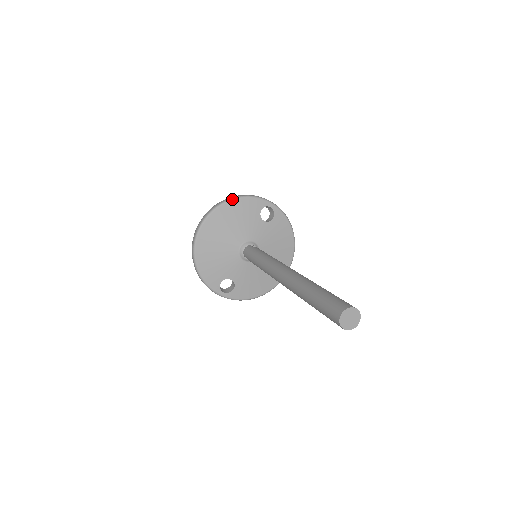
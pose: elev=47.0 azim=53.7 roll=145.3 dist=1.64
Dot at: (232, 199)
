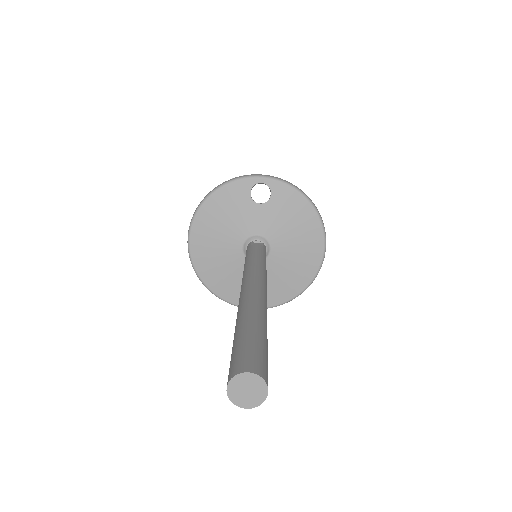
Dot at: (209, 195)
